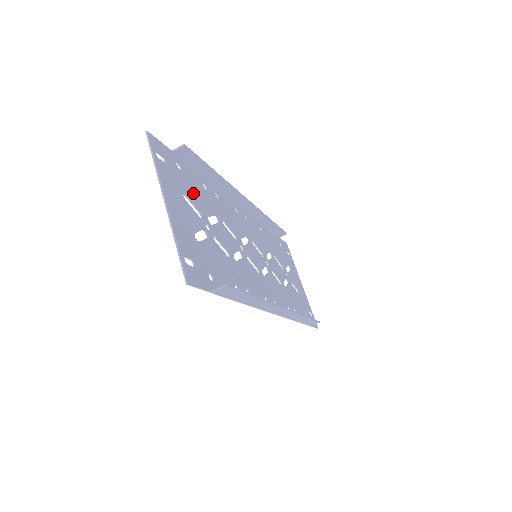
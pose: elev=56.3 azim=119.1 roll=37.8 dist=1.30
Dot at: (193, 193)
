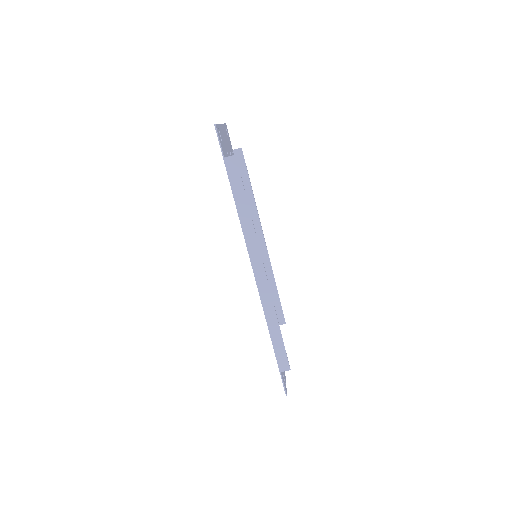
Dot at: occluded
